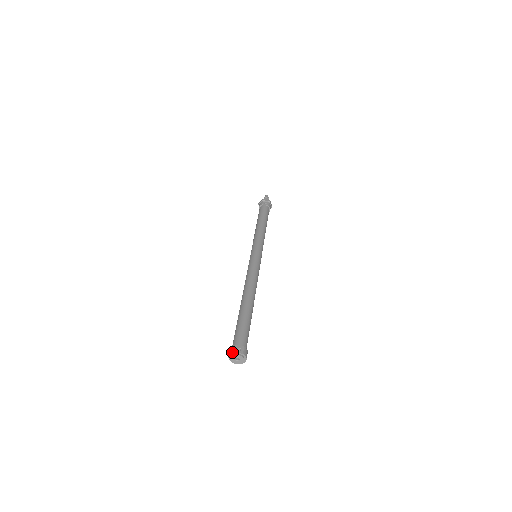
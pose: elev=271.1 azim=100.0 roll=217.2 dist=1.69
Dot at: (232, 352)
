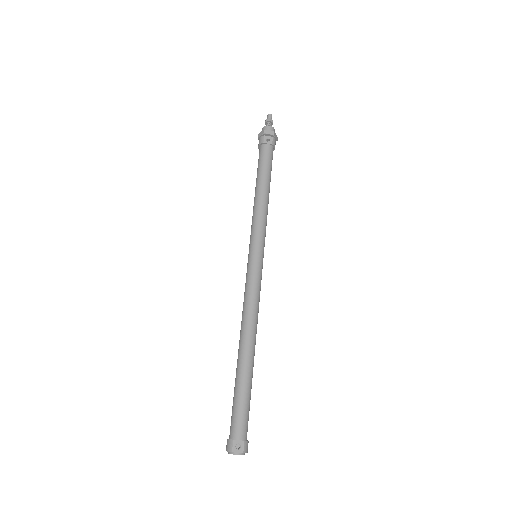
Dot at: (230, 452)
